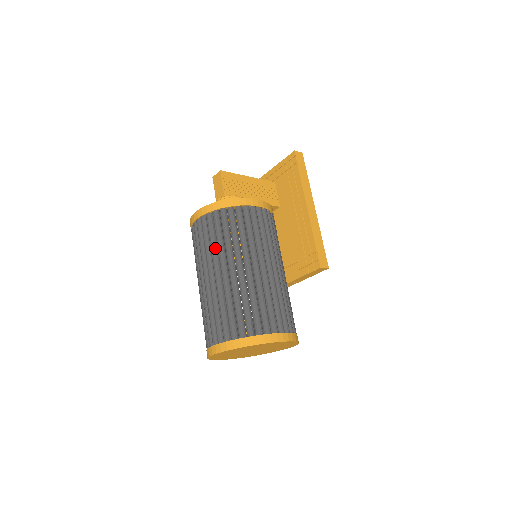
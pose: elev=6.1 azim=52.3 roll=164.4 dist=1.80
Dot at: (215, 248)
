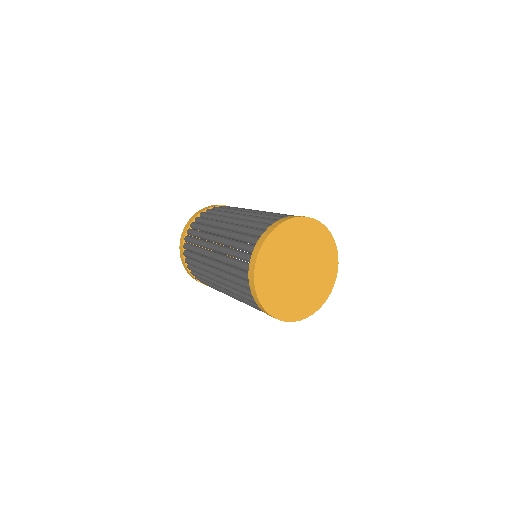
Dot at: (210, 226)
